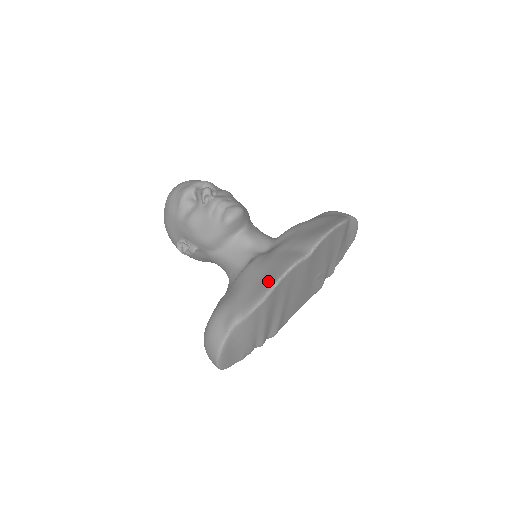
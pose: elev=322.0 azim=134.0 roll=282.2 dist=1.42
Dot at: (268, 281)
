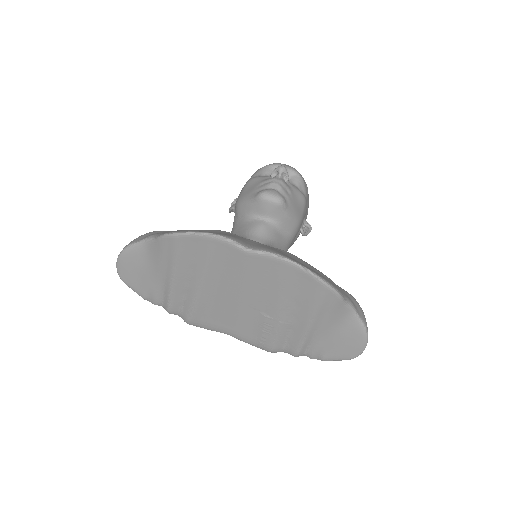
Dot at: occluded
